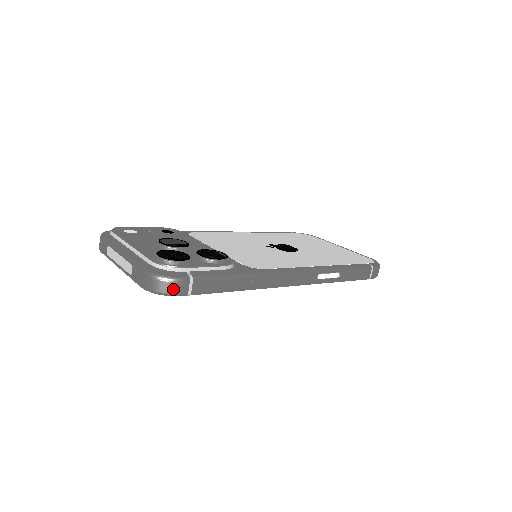
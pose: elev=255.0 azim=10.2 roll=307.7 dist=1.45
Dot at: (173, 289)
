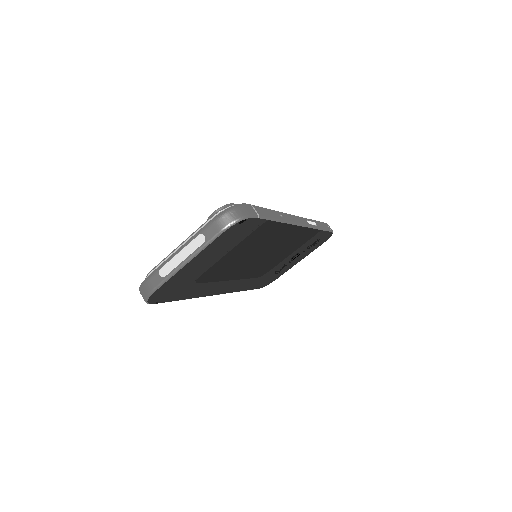
Dot at: (247, 211)
